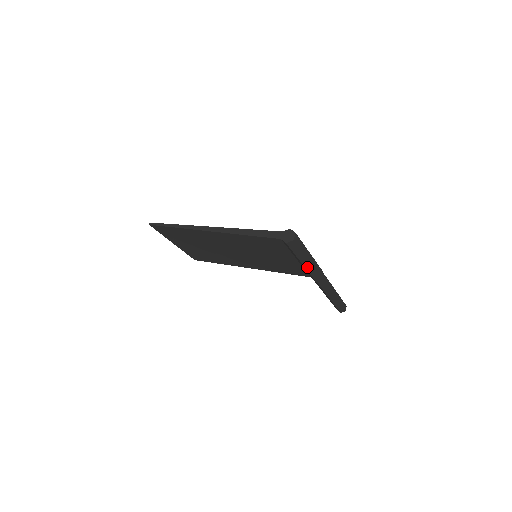
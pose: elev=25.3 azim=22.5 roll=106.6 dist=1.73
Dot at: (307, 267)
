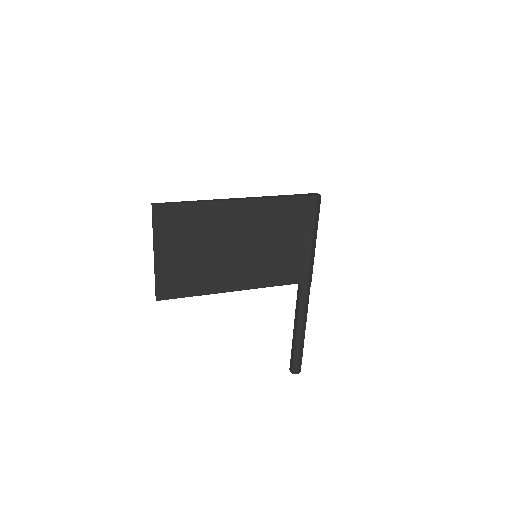
Dot at: (312, 251)
